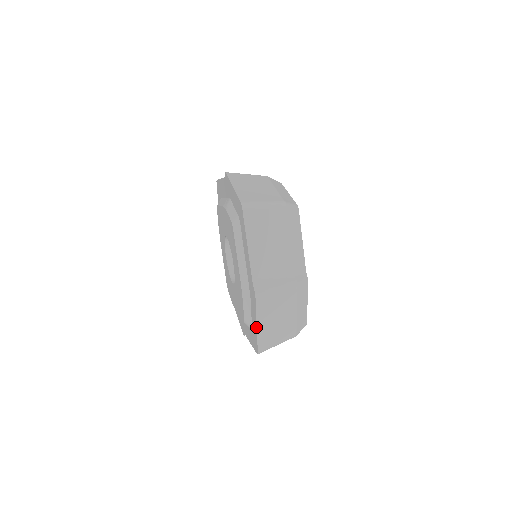
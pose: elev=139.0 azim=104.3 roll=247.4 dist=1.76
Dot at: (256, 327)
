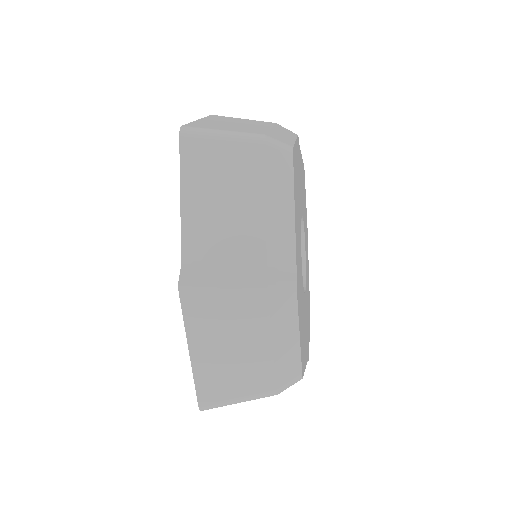
Dot at: (190, 355)
